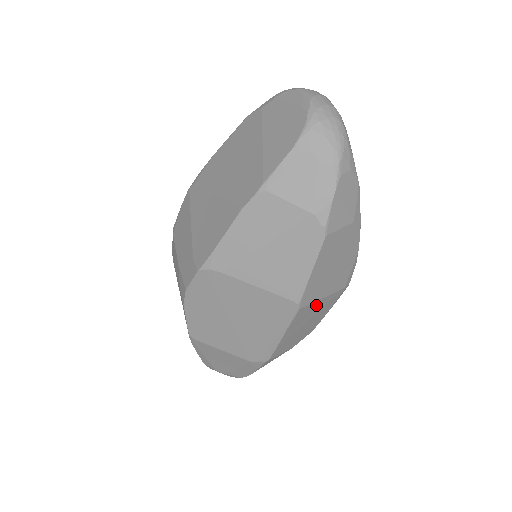
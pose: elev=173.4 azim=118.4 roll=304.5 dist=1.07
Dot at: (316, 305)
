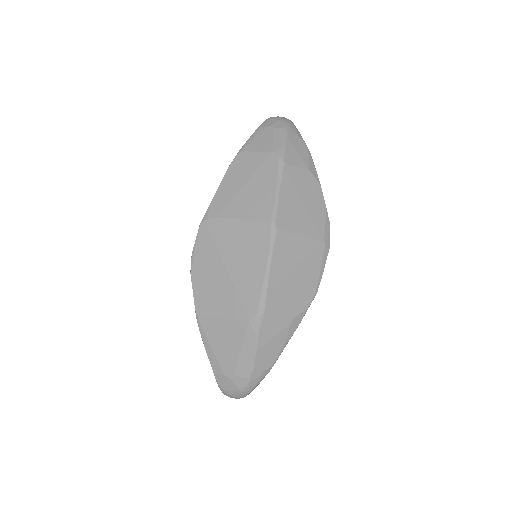
Dot at: (296, 243)
